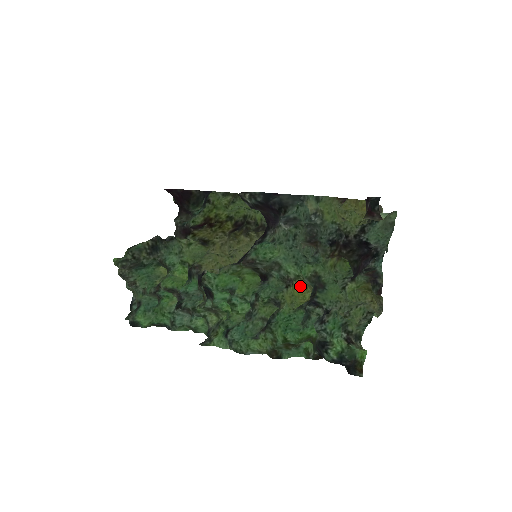
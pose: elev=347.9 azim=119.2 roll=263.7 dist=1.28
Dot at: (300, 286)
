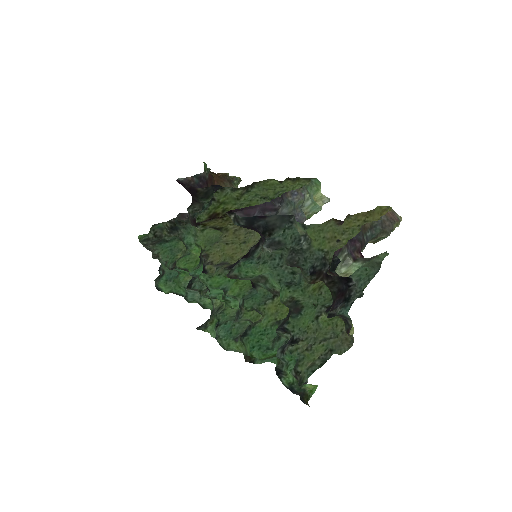
Dot at: occluded
